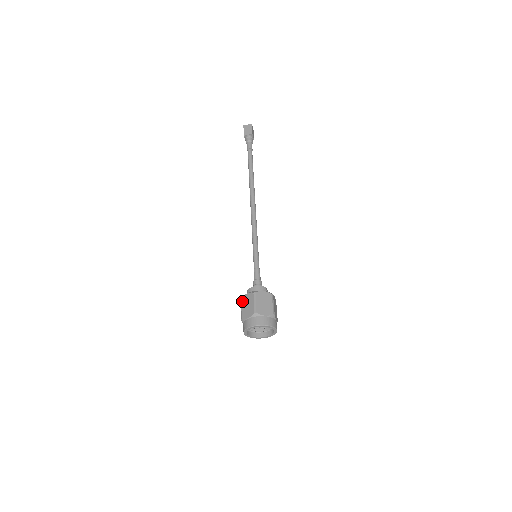
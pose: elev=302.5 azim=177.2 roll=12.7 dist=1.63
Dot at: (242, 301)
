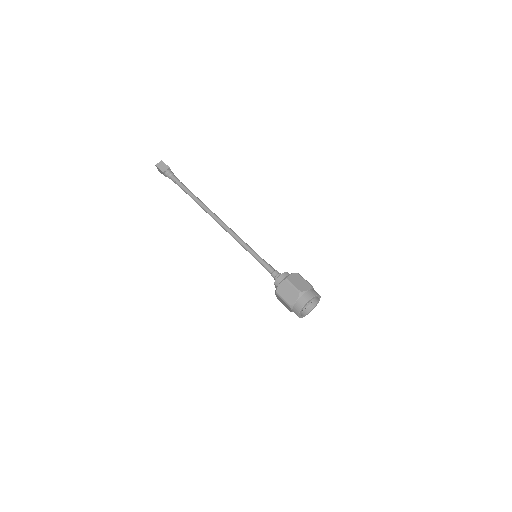
Dot at: (279, 293)
